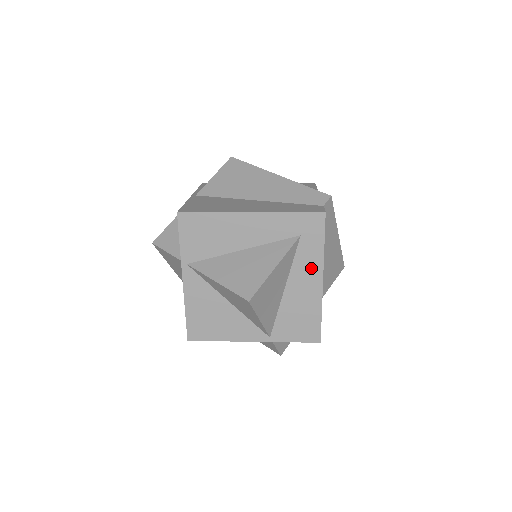
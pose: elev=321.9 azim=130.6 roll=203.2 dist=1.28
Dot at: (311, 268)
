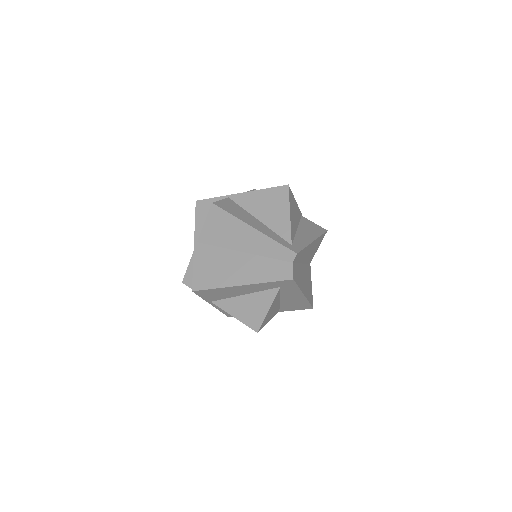
Dot at: (294, 293)
